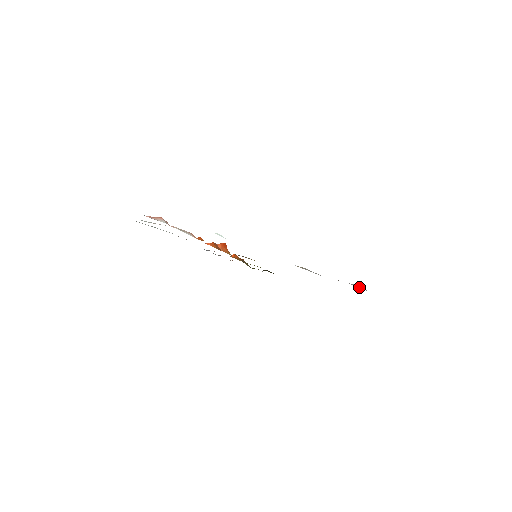
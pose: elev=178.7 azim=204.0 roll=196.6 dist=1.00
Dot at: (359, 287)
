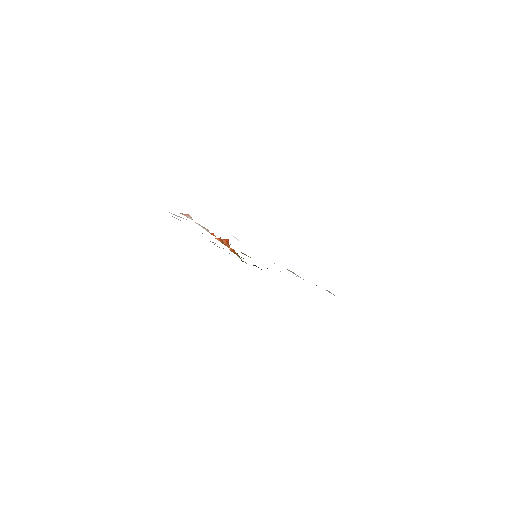
Dot at: (331, 293)
